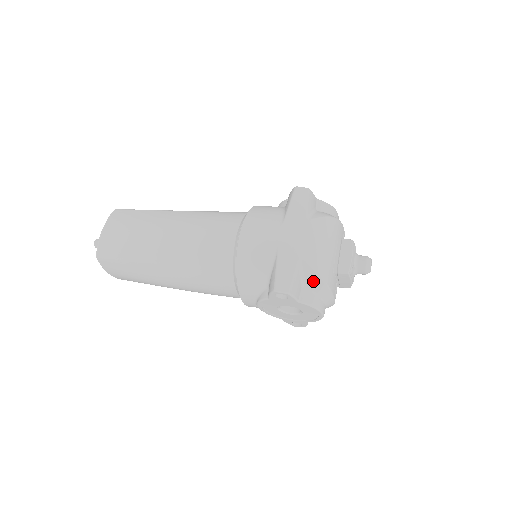
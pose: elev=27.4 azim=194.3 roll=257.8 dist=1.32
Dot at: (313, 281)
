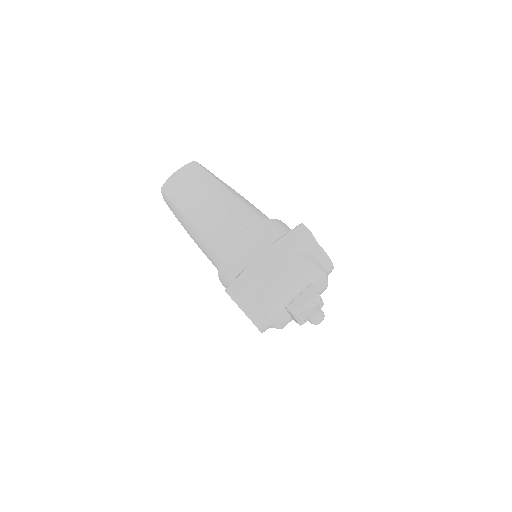
Dot at: (260, 302)
